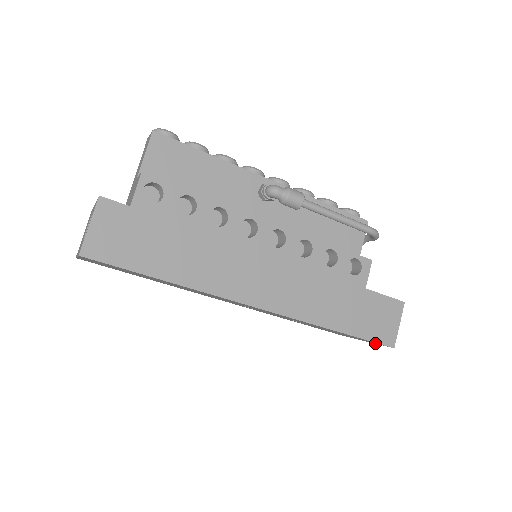
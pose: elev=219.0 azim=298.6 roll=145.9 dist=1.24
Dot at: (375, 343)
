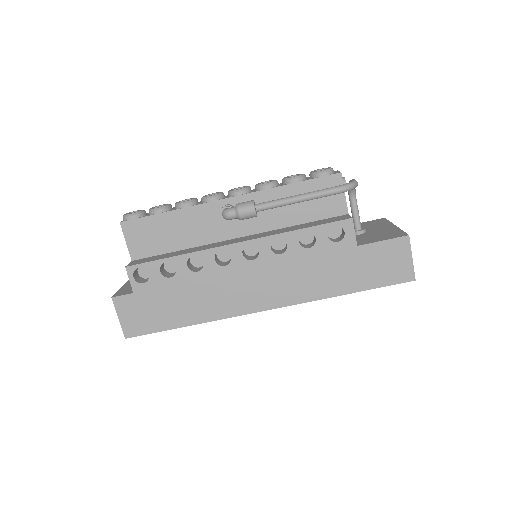
Dot at: occluded
